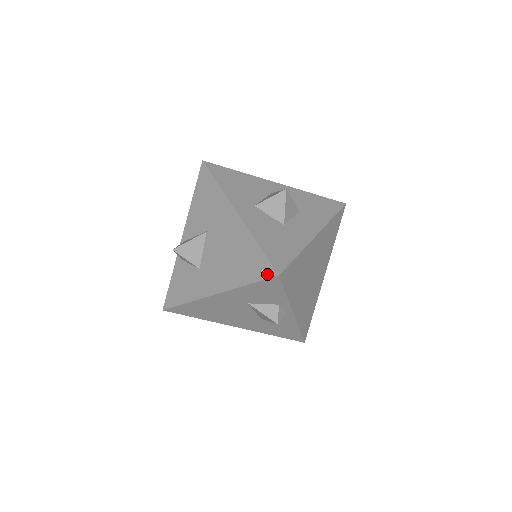
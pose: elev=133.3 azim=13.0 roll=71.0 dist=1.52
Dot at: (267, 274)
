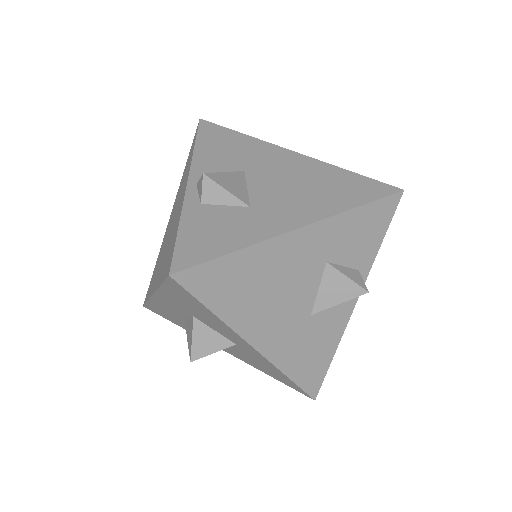
Dot at: (386, 191)
